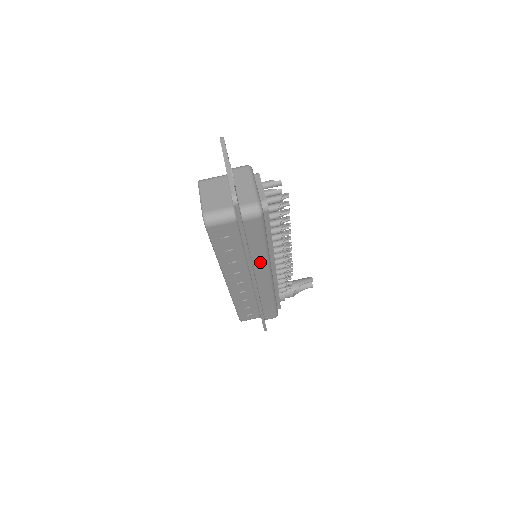
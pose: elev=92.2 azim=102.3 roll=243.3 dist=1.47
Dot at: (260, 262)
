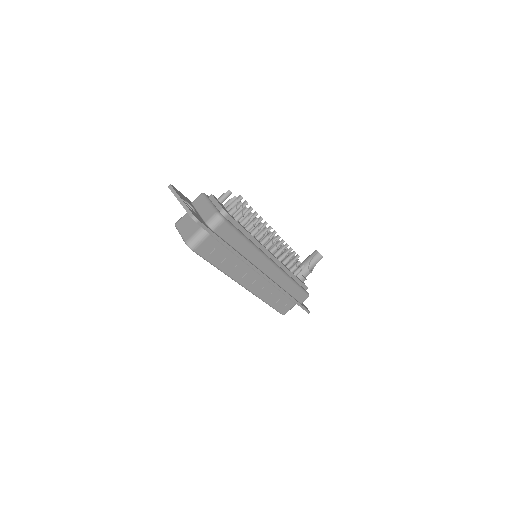
Dot at: (254, 256)
